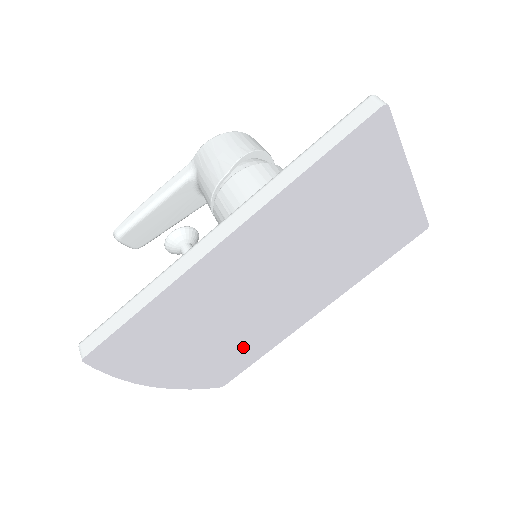
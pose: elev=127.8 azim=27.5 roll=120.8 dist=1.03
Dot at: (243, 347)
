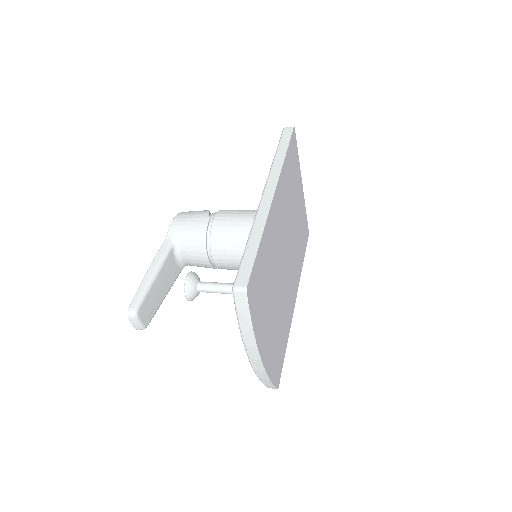
Dot at: (281, 328)
